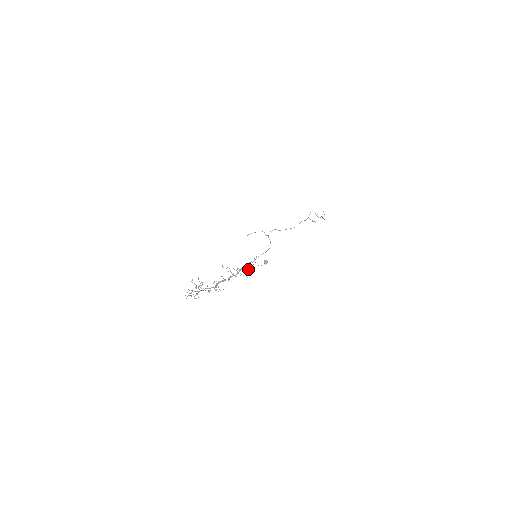
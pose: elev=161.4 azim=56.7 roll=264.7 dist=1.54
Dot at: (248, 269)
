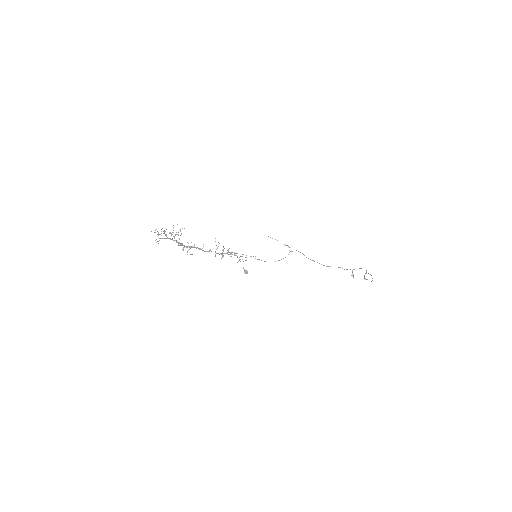
Dot at: occluded
